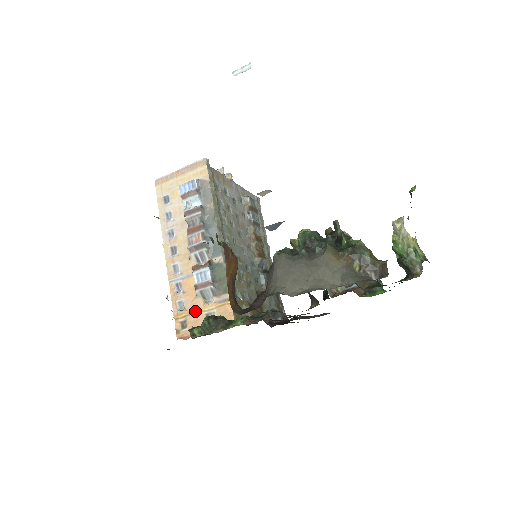
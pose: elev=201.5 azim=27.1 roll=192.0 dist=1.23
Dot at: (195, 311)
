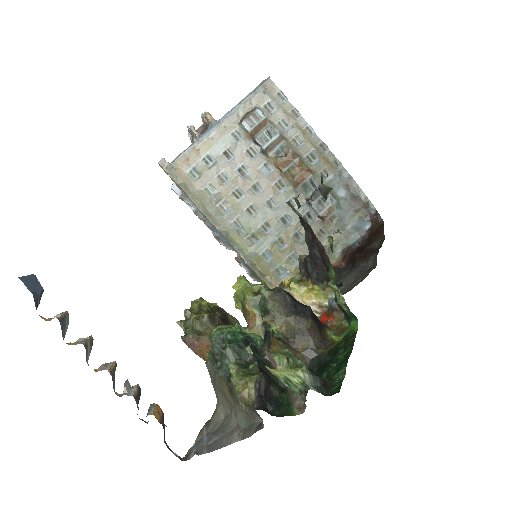
Dot at: occluded
